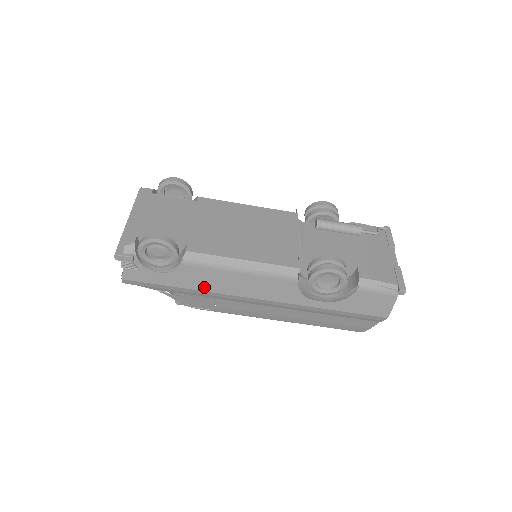
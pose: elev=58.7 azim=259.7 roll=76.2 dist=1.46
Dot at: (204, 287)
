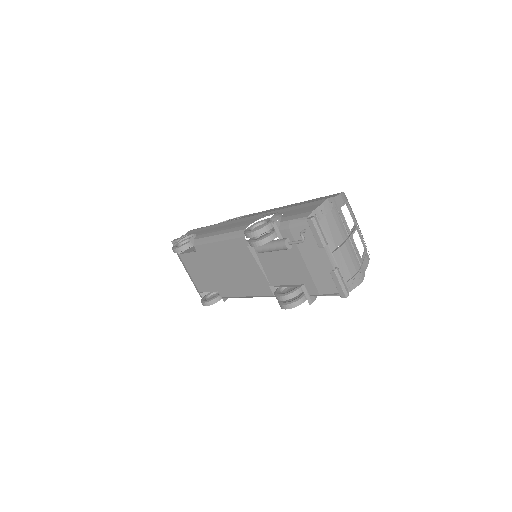
Dot at: occluded
